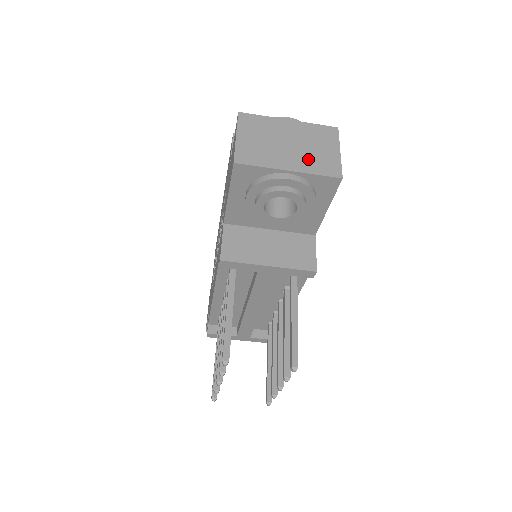
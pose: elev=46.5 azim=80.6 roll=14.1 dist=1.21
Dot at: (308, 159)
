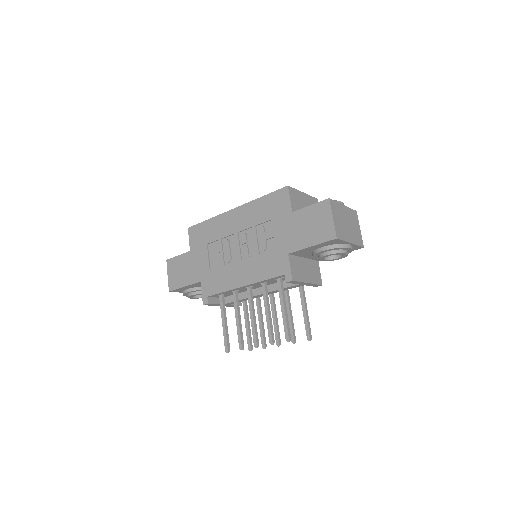
Dot at: (354, 235)
